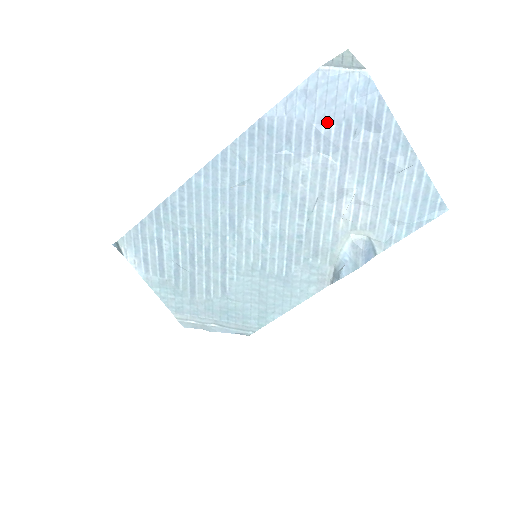
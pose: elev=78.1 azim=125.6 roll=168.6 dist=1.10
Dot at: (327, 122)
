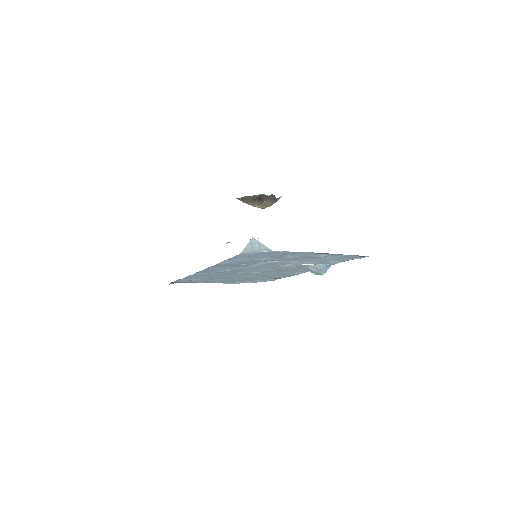
Dot at: (262, 258)
